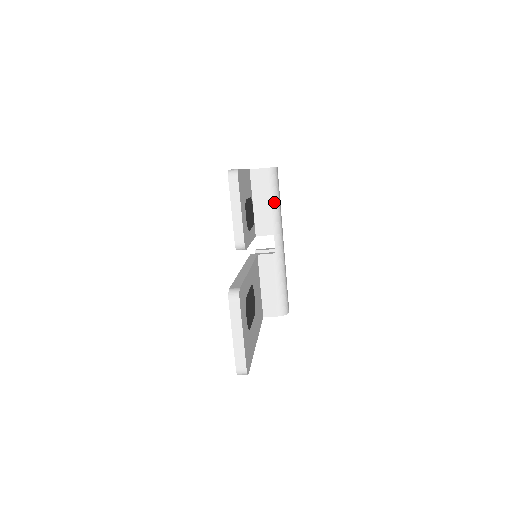
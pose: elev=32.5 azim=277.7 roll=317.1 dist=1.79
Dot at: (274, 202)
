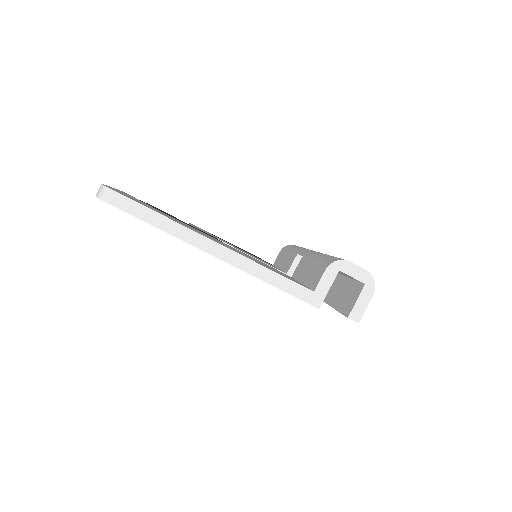
Dot at: occluded
